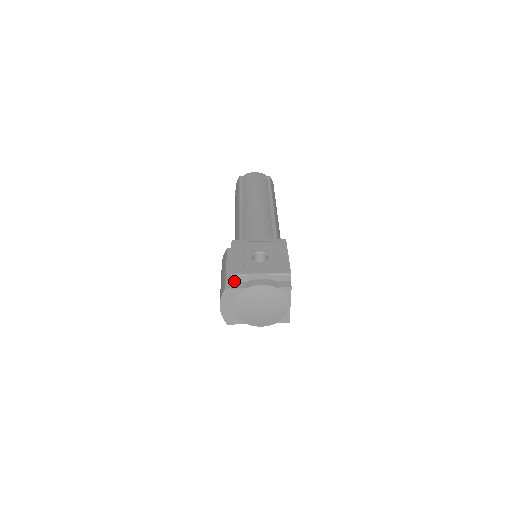
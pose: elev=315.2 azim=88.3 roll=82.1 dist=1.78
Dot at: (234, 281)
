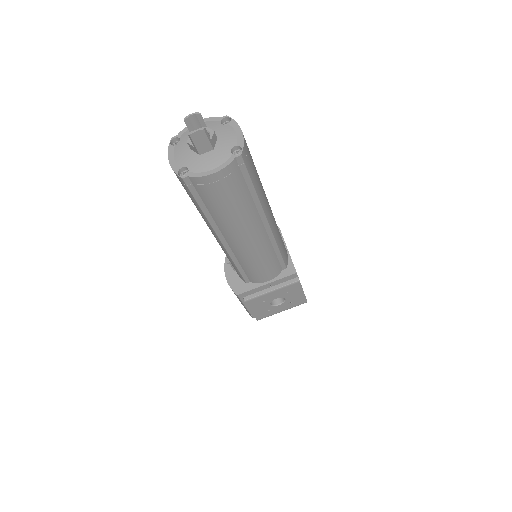
Dot at: occluded
